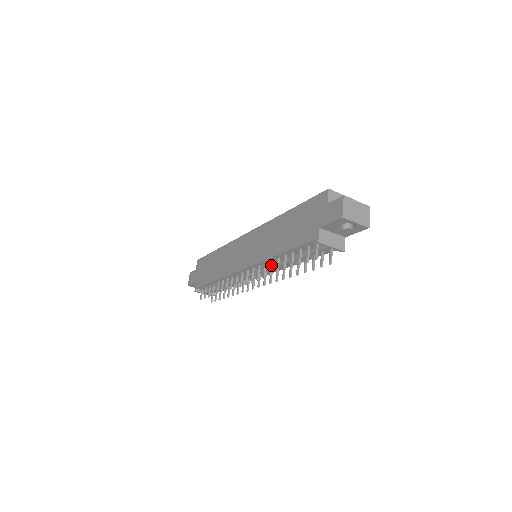
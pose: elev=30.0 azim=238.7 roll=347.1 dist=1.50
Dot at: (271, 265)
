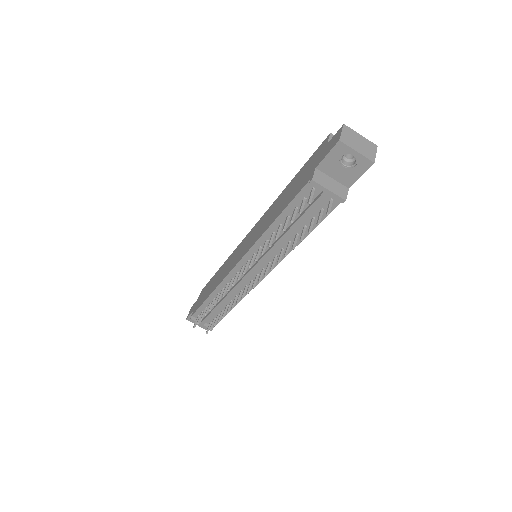
Dot at: (265, 244)
